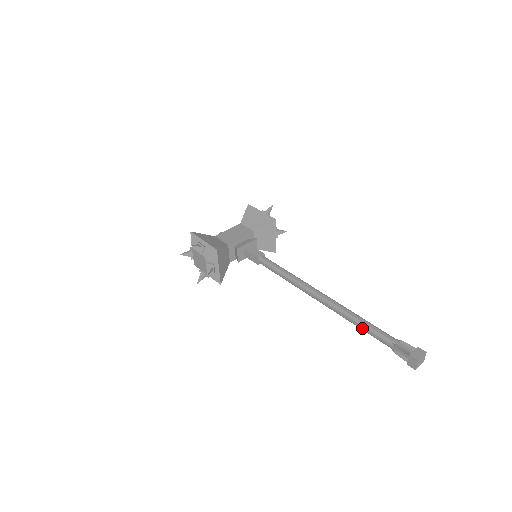
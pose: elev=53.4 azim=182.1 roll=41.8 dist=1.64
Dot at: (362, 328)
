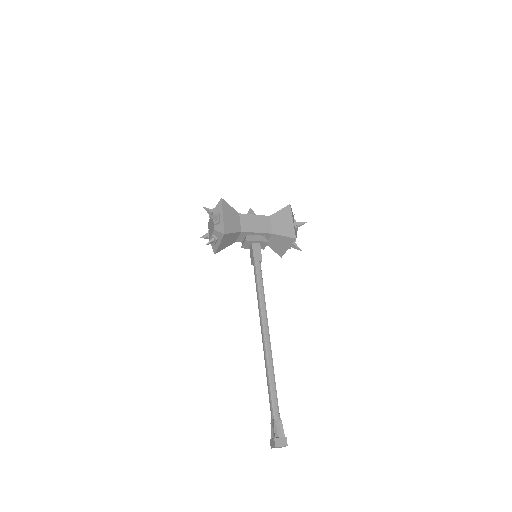
Dot at: (268, 387)
